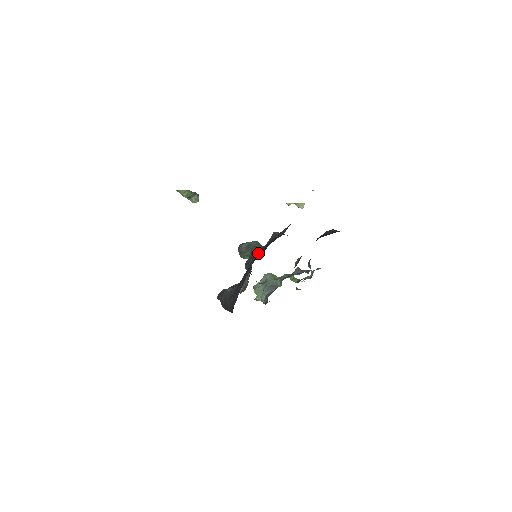
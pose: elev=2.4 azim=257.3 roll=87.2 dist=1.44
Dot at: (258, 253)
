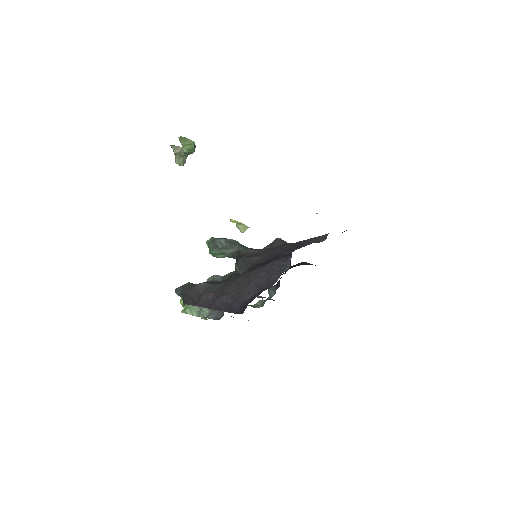
Dot at: (270, 253)
